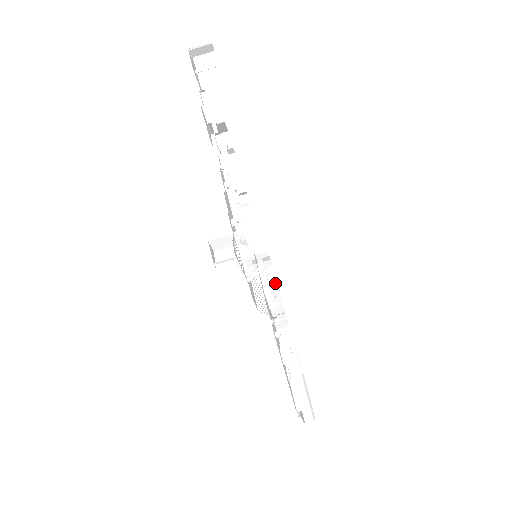
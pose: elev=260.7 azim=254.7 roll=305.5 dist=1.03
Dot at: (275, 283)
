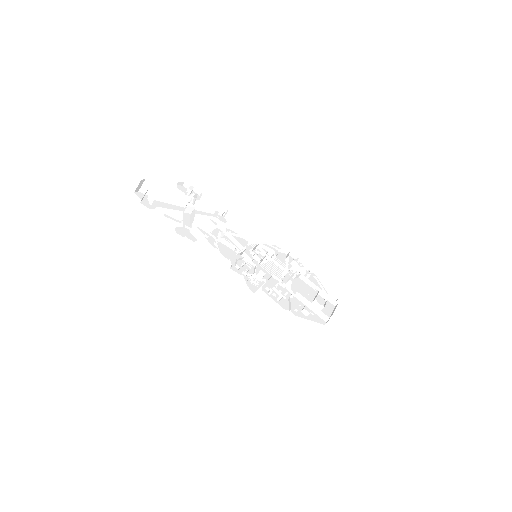
Dot at: (275, 262)
